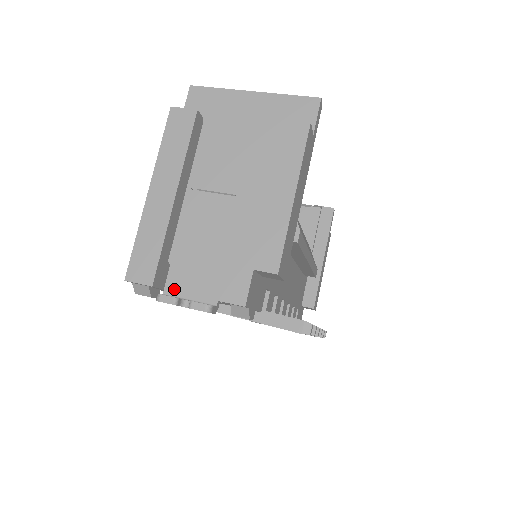
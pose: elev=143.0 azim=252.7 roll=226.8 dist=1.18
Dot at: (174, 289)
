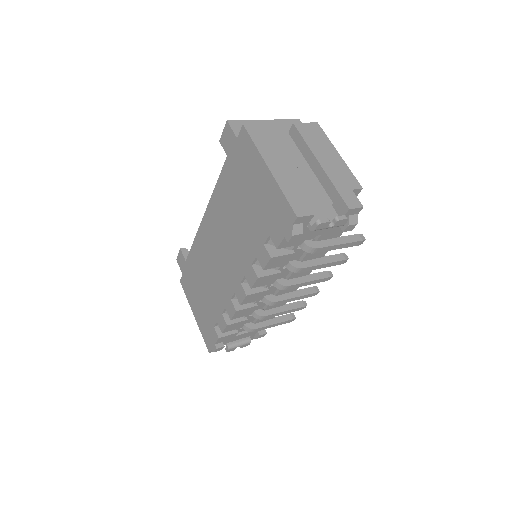
Dot at: occluded
